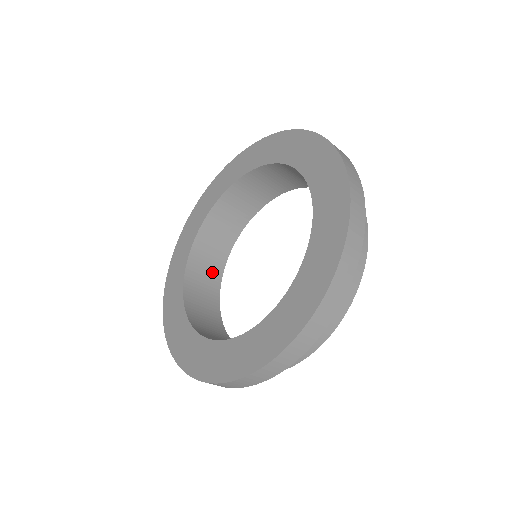
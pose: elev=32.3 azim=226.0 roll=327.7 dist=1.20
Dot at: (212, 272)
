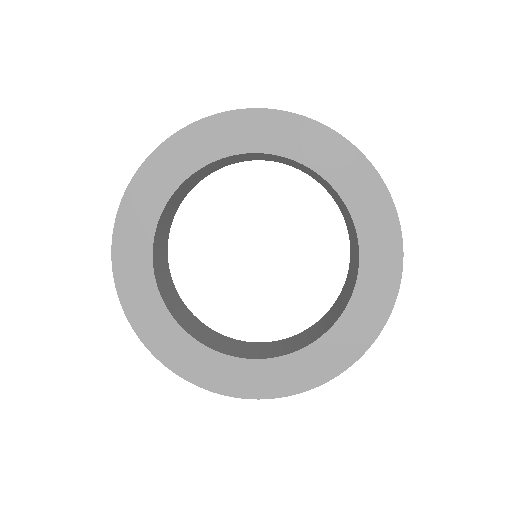
Dot at: (190, 318)
